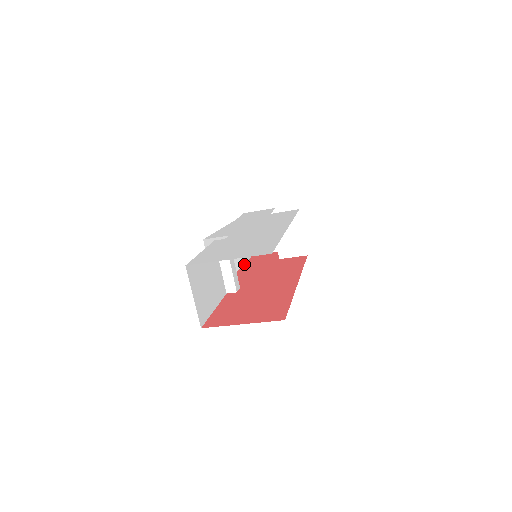
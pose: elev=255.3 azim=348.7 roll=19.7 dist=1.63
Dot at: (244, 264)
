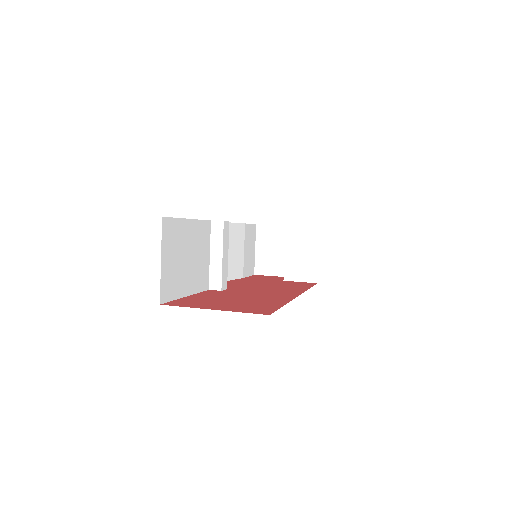
Dot at: (241, 277)
